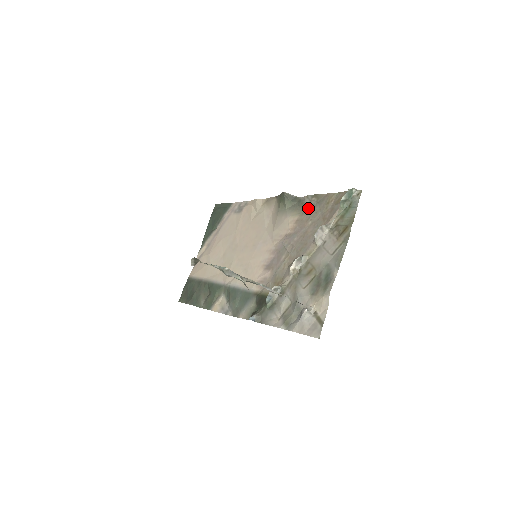
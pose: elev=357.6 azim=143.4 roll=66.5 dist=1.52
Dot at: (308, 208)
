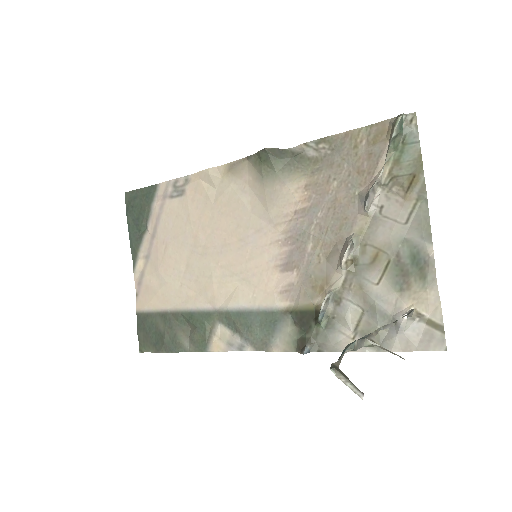
Dot at: (319, 162)
